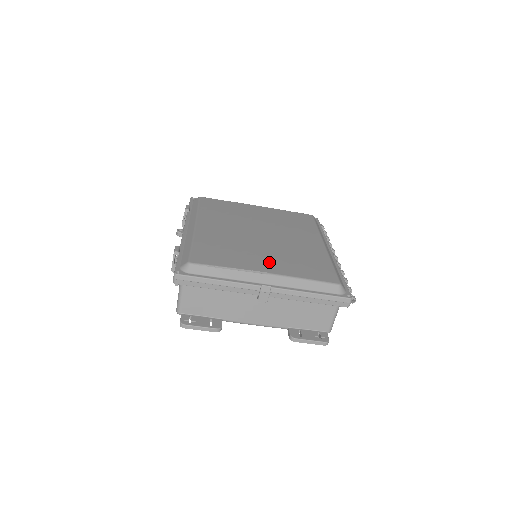
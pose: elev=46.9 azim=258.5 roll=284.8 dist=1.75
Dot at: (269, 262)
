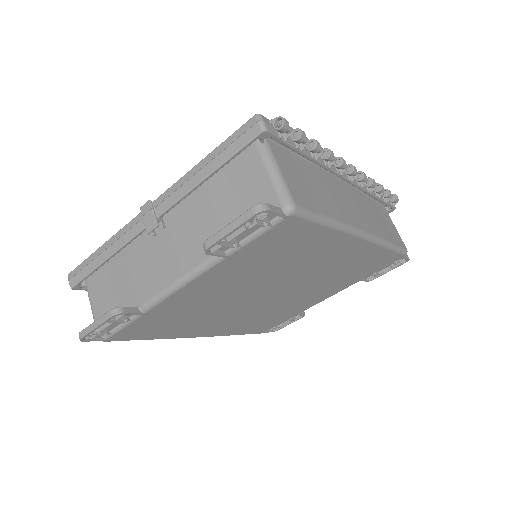
Dot at: occluded
